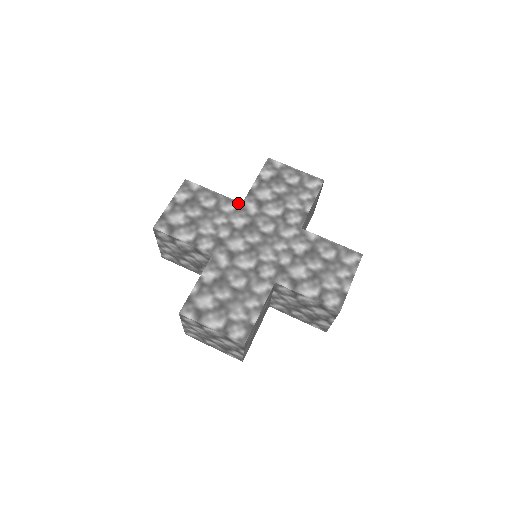
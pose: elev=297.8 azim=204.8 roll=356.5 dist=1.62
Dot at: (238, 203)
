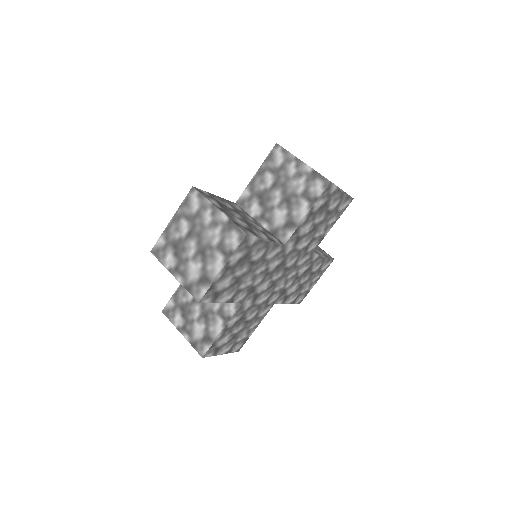
Dot at: (282, 246)
